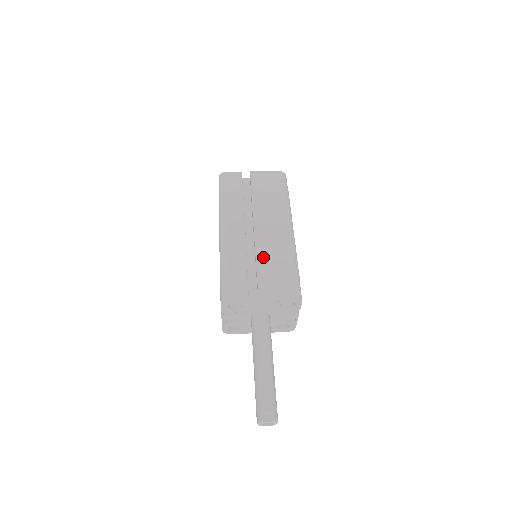
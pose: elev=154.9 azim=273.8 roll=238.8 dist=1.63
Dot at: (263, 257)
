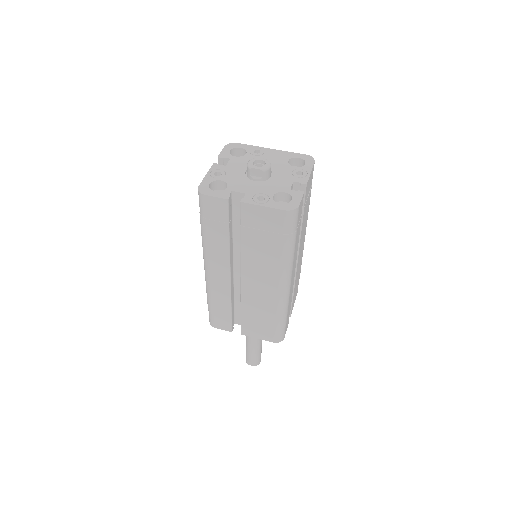
Dot at: (248, 307)
